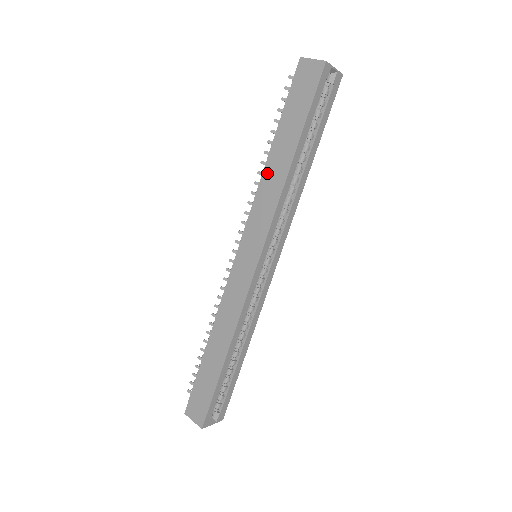
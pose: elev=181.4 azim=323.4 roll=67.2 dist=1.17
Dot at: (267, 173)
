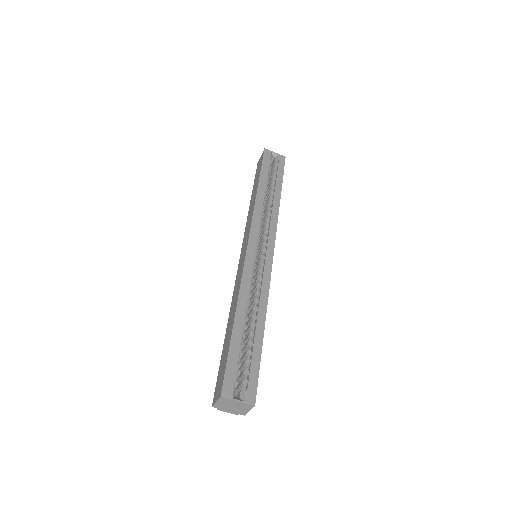
Dot at: (250, 209)
